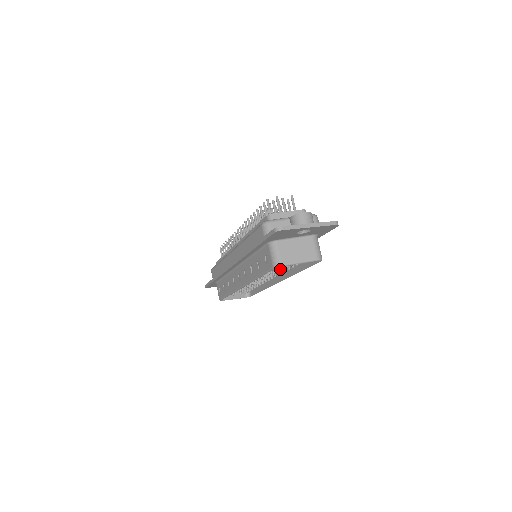
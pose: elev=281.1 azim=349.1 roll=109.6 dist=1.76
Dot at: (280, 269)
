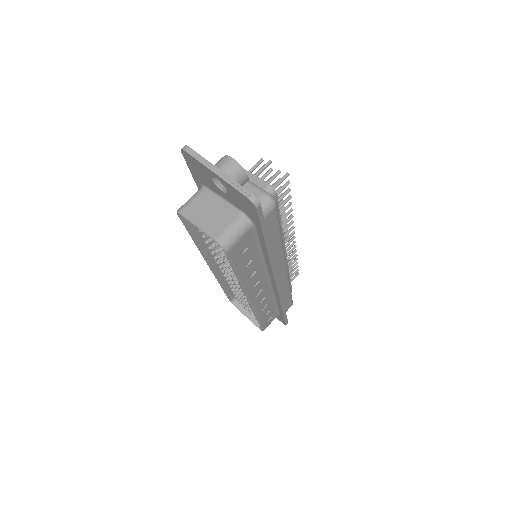
Dot at: (226, 258)
